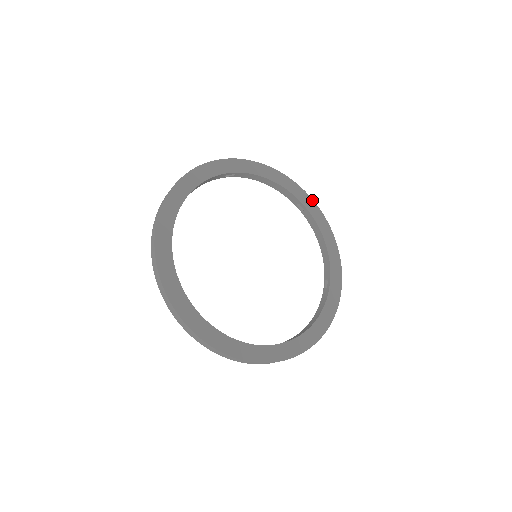
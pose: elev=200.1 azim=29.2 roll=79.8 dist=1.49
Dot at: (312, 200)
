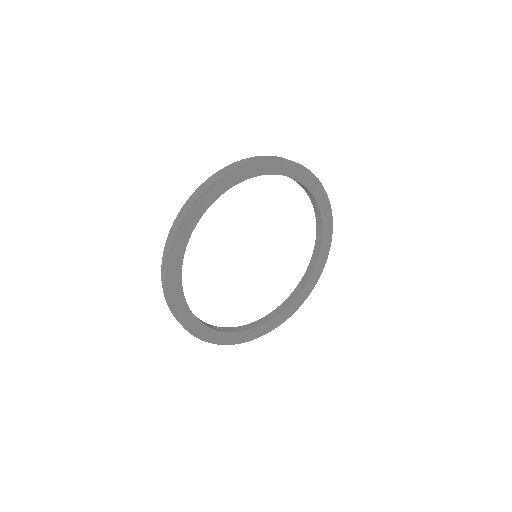
Dot at: (306, 169)
